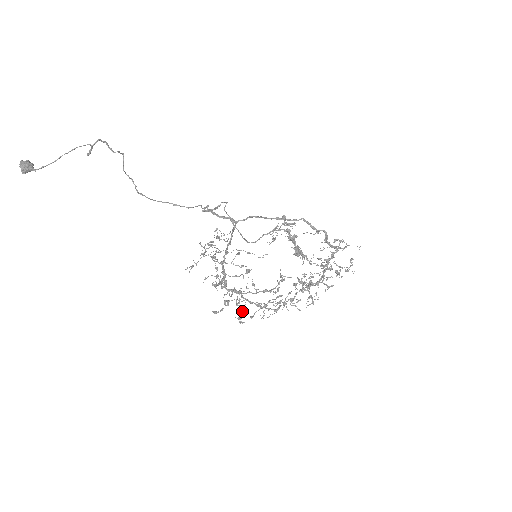
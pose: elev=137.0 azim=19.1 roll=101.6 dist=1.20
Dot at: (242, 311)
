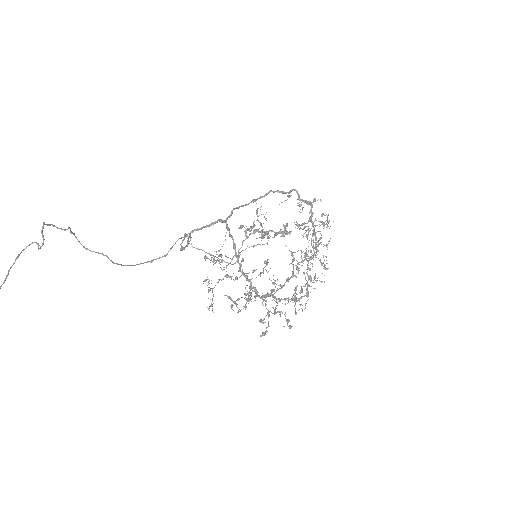
Dot at: (284, 314)
